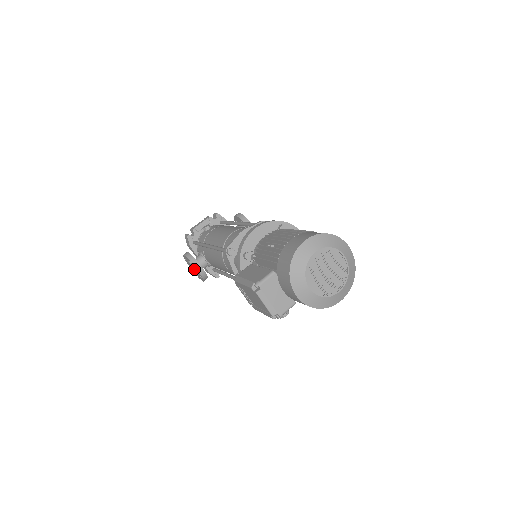
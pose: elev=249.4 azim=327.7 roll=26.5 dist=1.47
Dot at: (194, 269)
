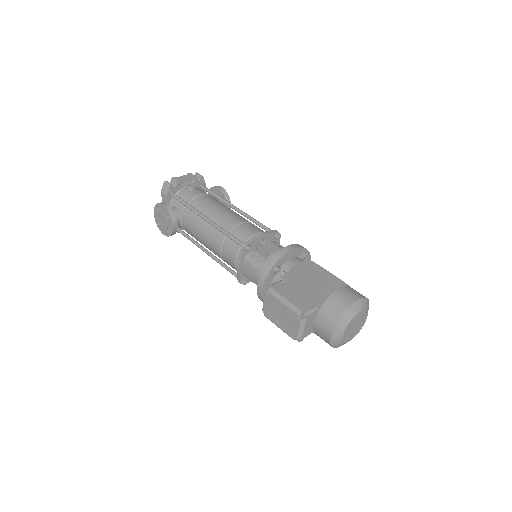
Dot at: (166, 223)
